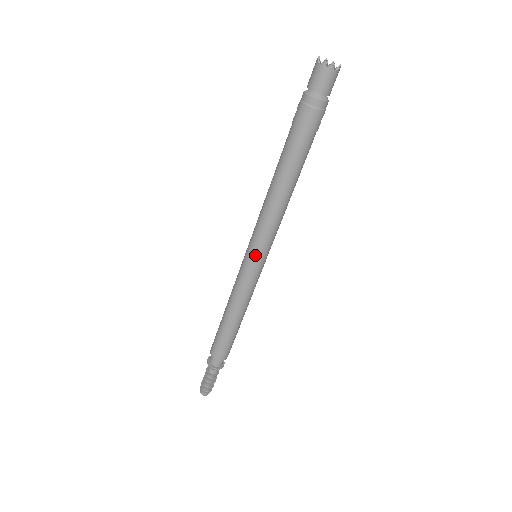
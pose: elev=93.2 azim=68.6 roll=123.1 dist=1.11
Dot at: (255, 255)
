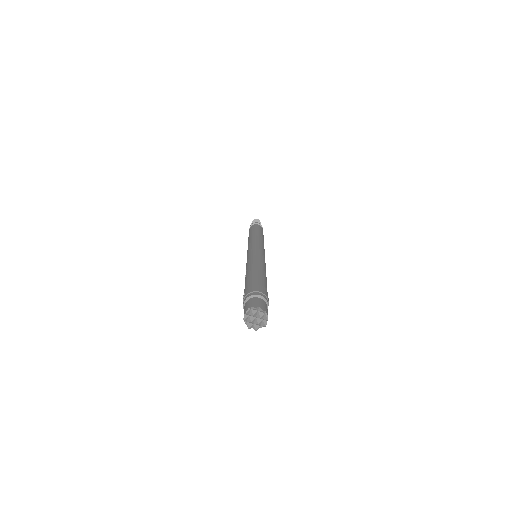
Dot at: occluded
